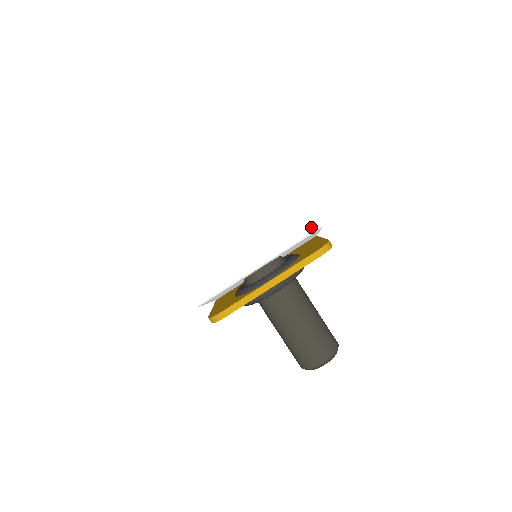
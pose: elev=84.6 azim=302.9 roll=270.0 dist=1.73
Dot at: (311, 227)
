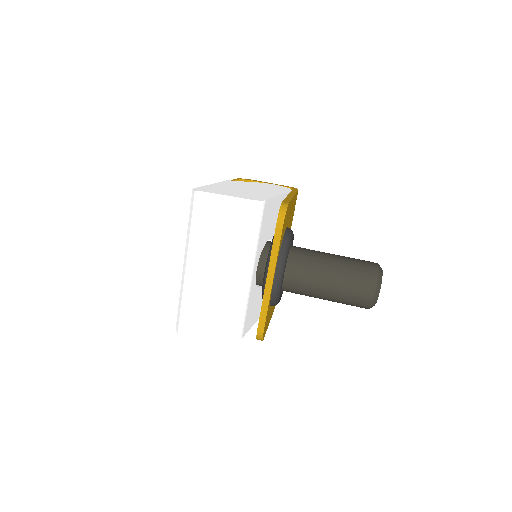
Dot at: (254, 210)
